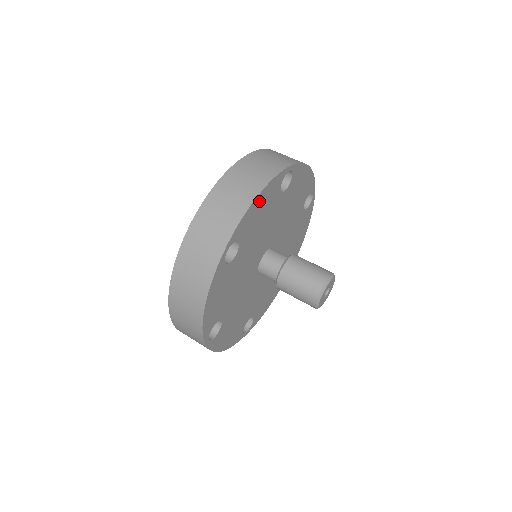
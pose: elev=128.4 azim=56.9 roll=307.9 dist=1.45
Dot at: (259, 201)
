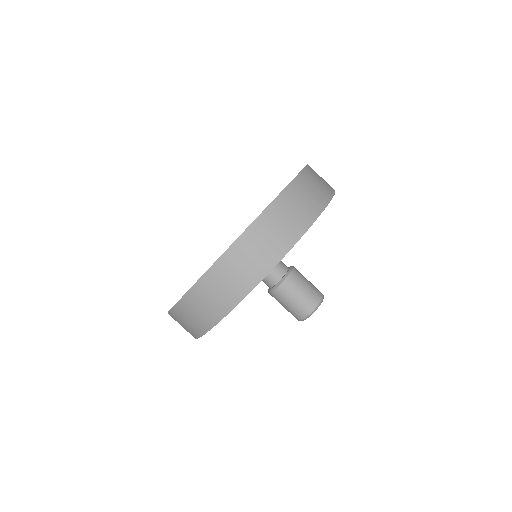
Dot at: occluded
